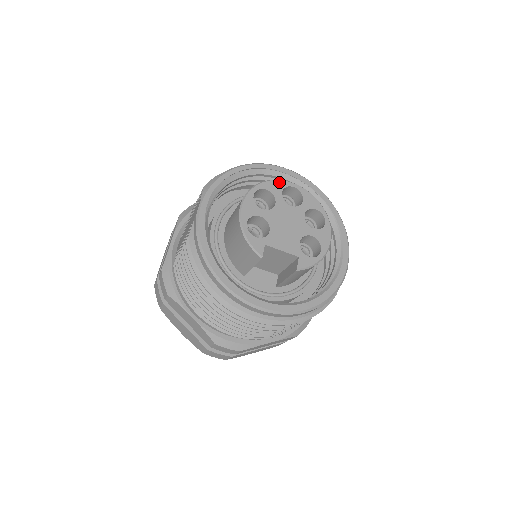
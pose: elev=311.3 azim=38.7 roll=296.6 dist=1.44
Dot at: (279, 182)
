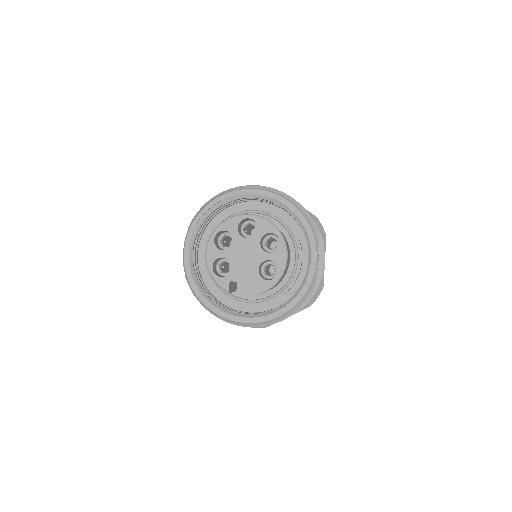
Dot at: (234, 219)
